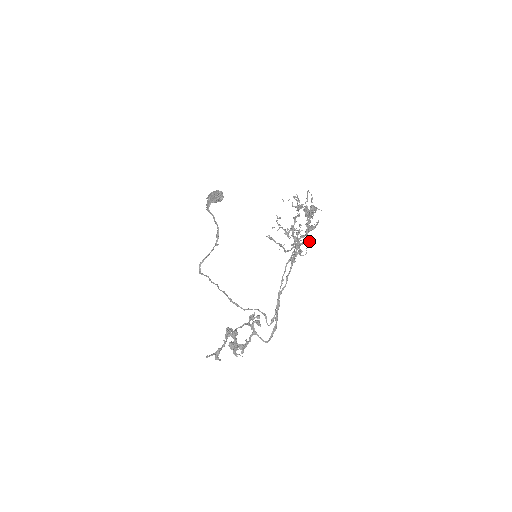
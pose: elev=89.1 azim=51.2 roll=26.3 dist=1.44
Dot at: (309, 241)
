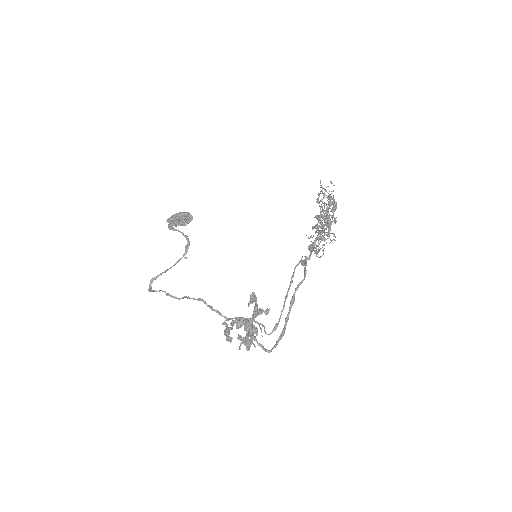
Dot at: occluded
